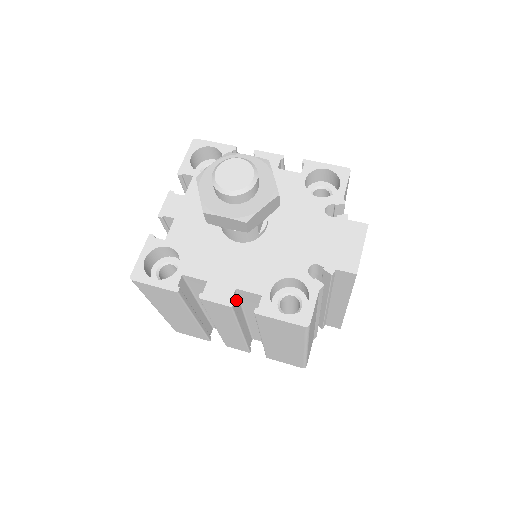
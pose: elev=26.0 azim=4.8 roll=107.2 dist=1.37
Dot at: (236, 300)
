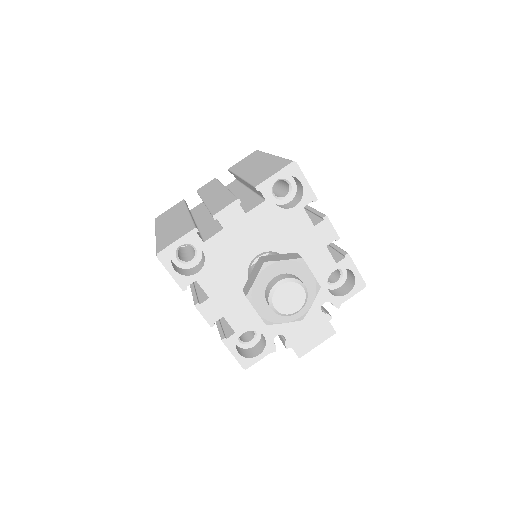
Dot at: occluded
